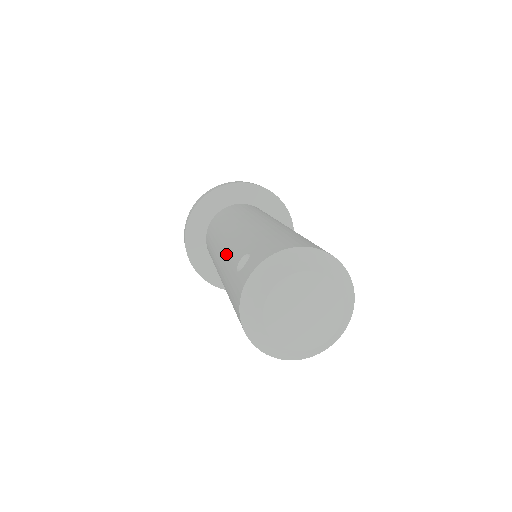
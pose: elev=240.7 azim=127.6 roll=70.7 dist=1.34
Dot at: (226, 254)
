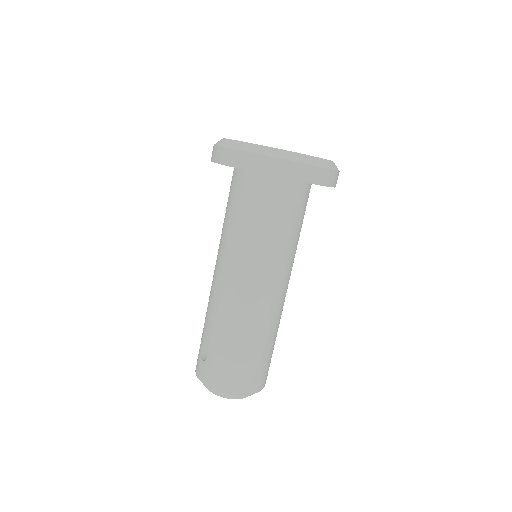
Dot at: (210, 303)
